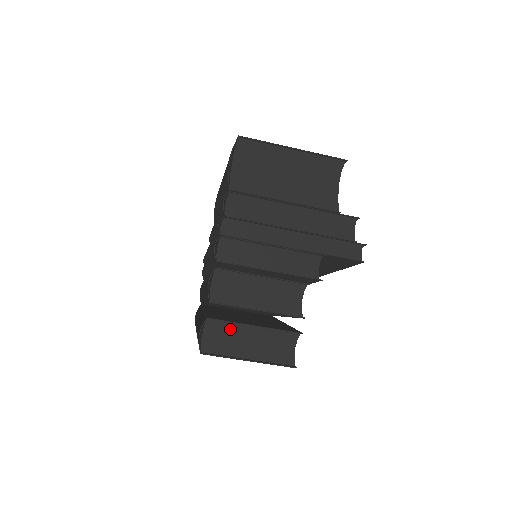
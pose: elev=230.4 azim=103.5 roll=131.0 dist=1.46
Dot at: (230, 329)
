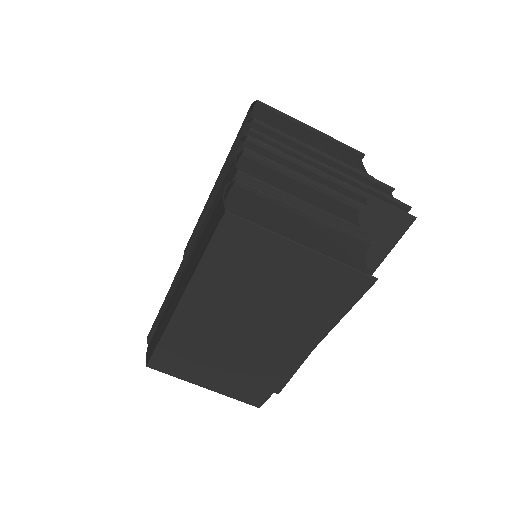
Dot at: (268, 207)
